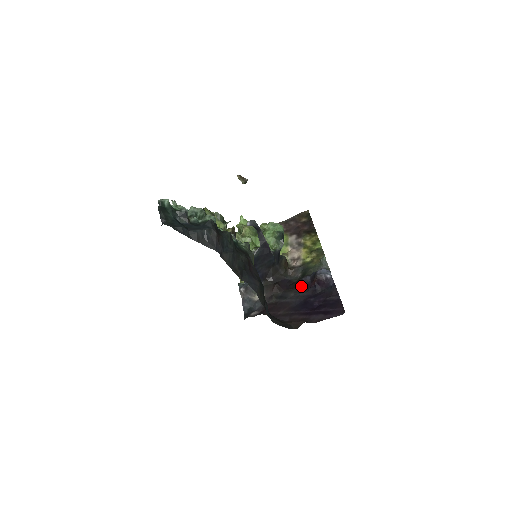
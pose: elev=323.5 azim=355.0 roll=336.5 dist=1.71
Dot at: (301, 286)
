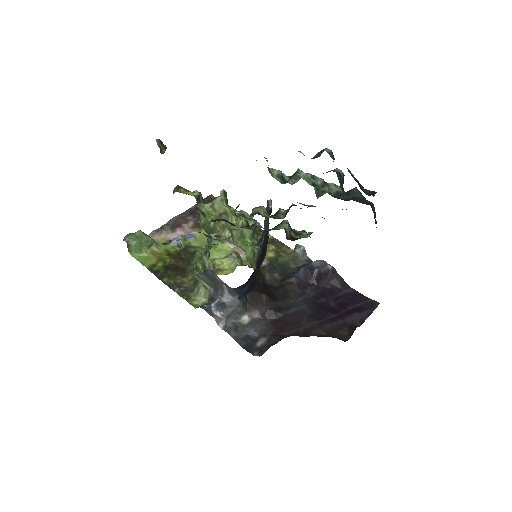
Dot at: (297, 288)
